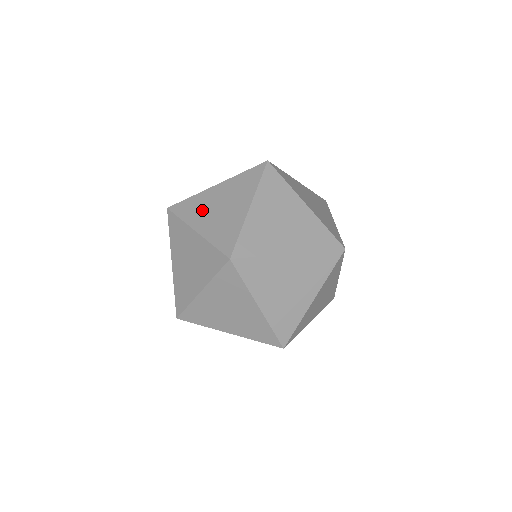
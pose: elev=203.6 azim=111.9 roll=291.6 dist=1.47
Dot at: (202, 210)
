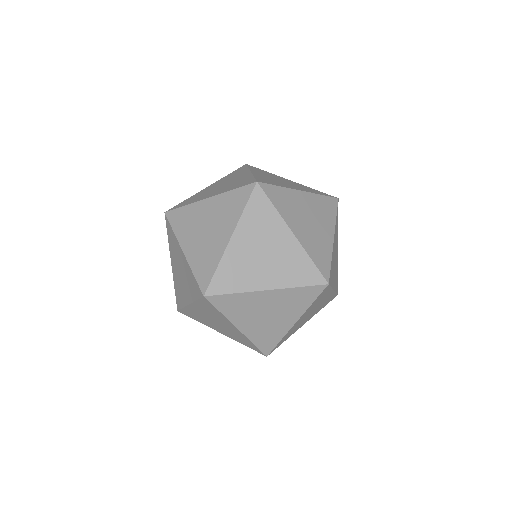
Dot at: (191, 227)
